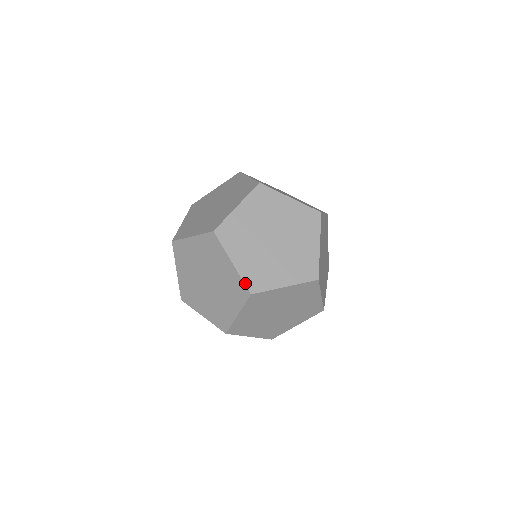
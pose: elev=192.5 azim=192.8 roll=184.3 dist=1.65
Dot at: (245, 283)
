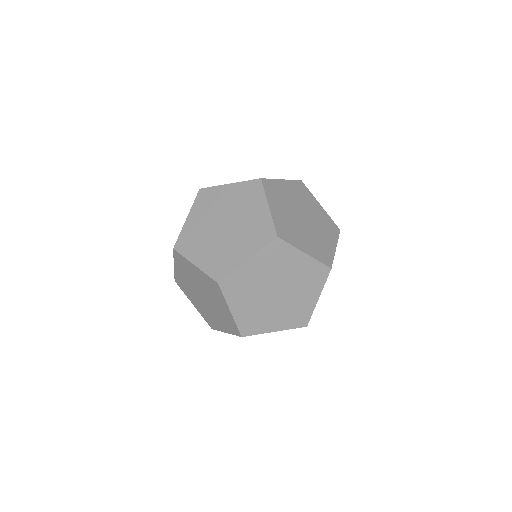
Dot at: (323, 263)
